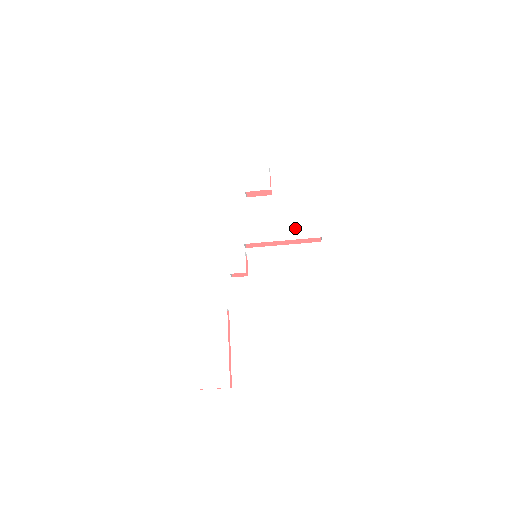
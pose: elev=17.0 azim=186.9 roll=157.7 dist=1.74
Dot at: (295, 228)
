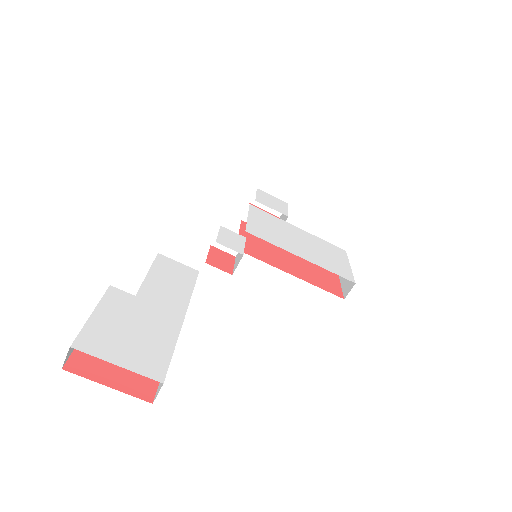
Dot at: (319, 258)
